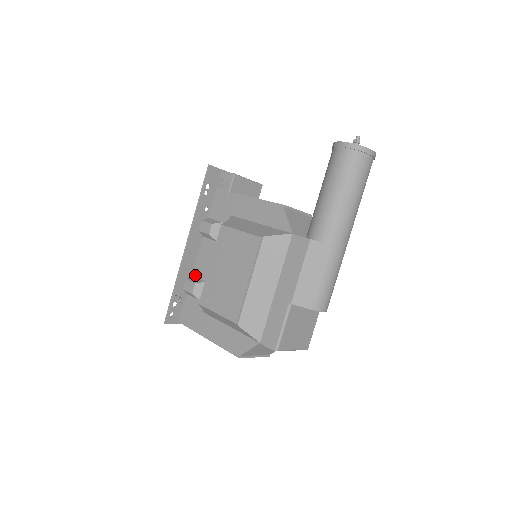
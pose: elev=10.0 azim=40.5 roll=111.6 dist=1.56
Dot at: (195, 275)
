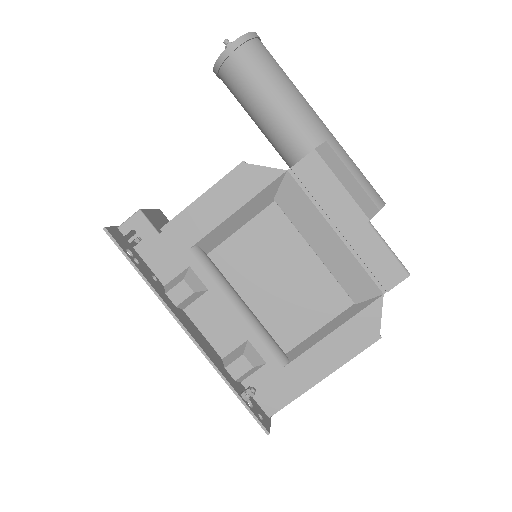
Dot at: (226, 353)
